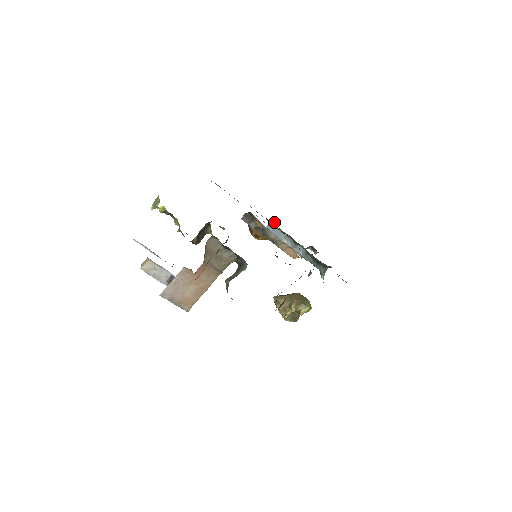
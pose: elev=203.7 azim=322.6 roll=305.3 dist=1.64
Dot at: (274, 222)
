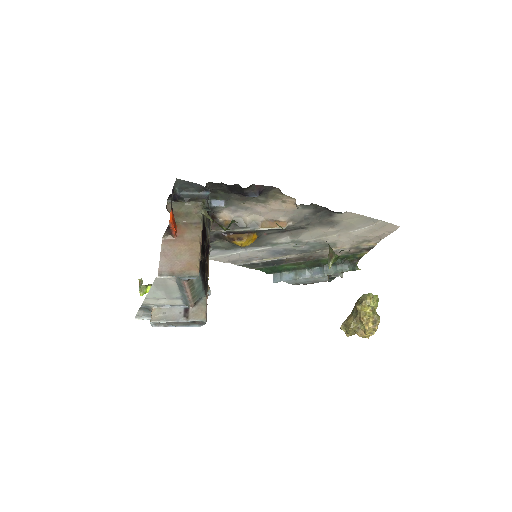
Dot at: (277, 275)
